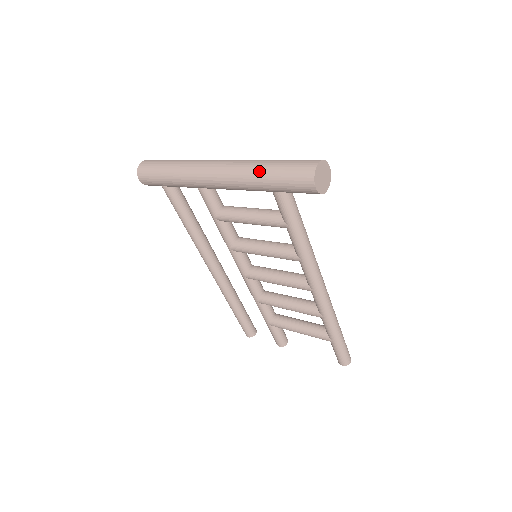
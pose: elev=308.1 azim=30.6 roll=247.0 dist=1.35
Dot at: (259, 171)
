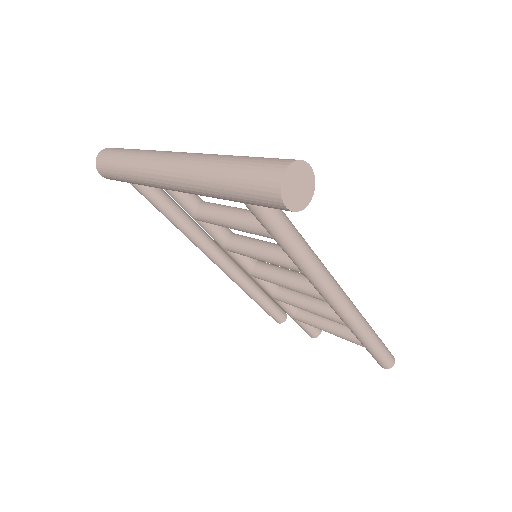
Dot at: (214, 177)
